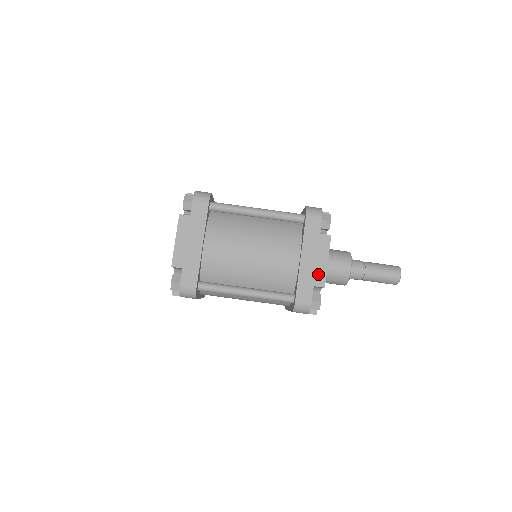
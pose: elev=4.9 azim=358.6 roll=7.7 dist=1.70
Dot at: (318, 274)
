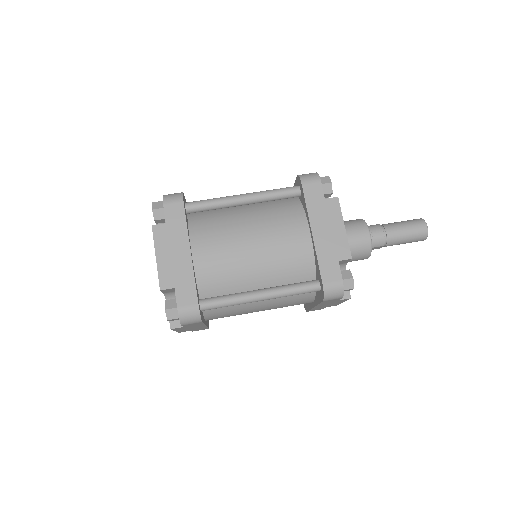
Dot at: (339, 245)
